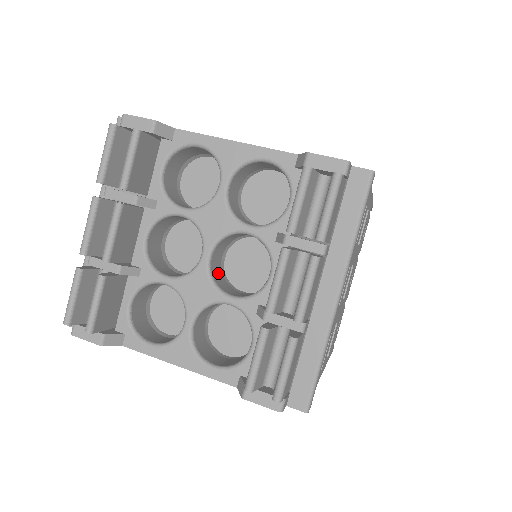
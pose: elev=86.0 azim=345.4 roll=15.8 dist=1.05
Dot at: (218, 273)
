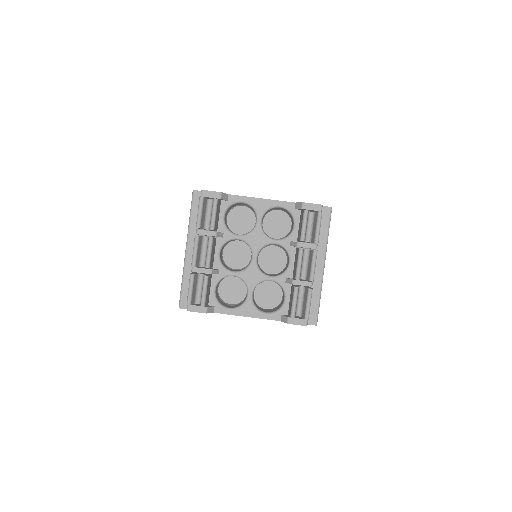
Dot at: occluded
